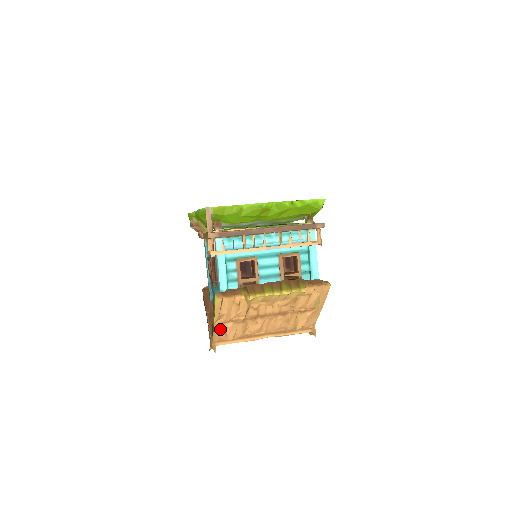
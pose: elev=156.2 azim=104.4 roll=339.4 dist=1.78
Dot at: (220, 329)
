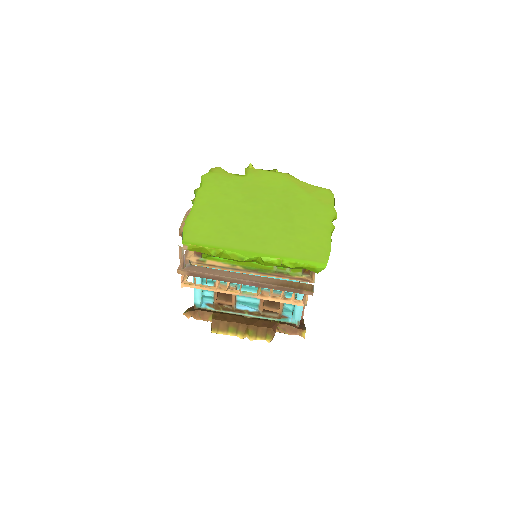
Dot at: occluded
